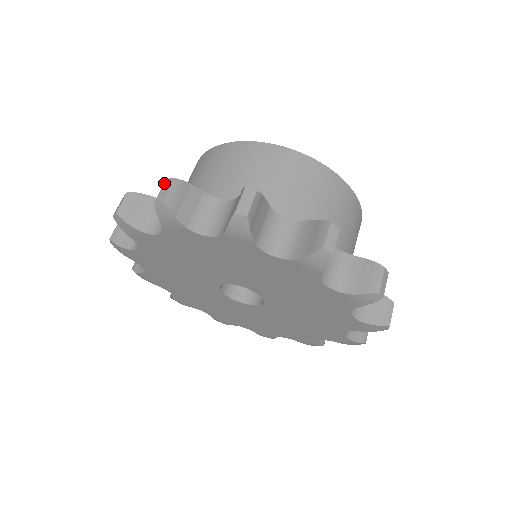
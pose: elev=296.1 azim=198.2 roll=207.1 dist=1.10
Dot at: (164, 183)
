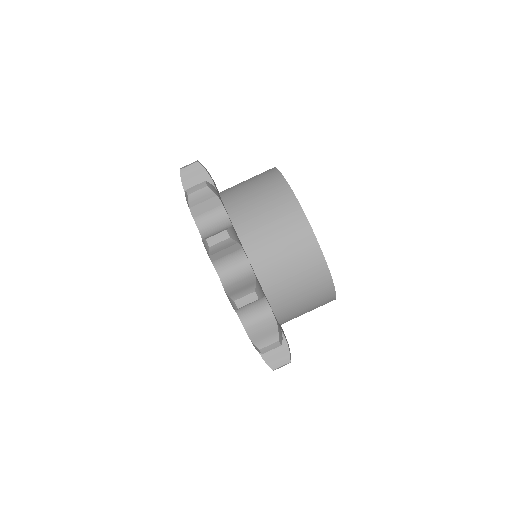
Dot at: (194, 162)
